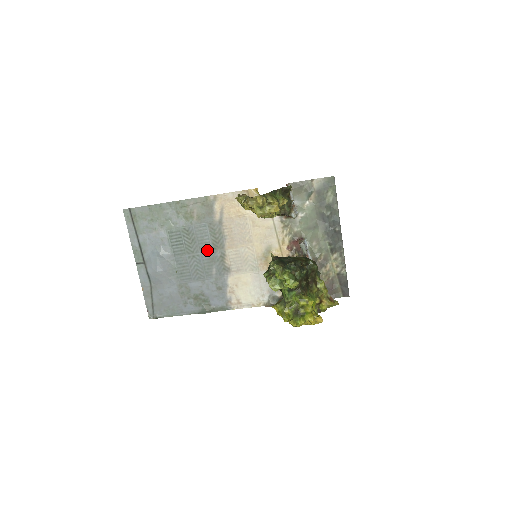
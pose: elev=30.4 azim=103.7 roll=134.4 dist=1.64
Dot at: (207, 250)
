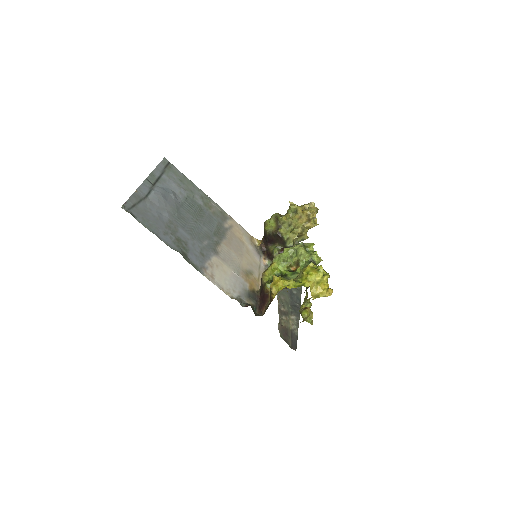
Dot at: (208, 229)
